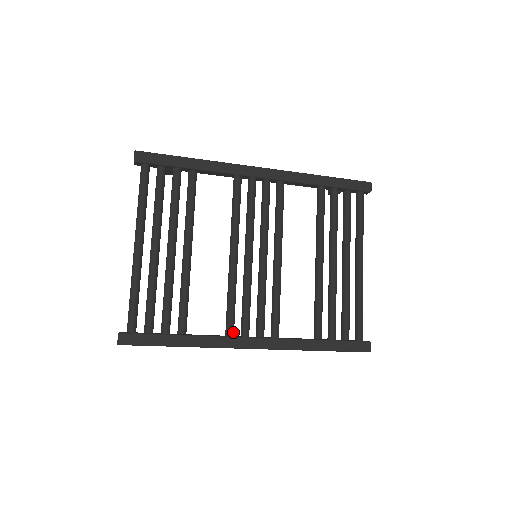
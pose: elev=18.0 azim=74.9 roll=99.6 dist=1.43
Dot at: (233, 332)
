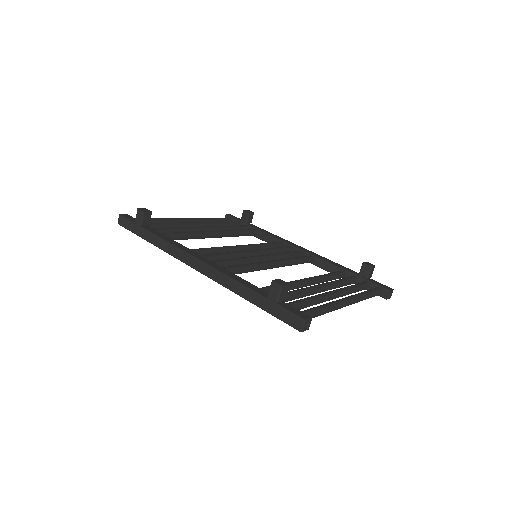
Dot at: occluded
